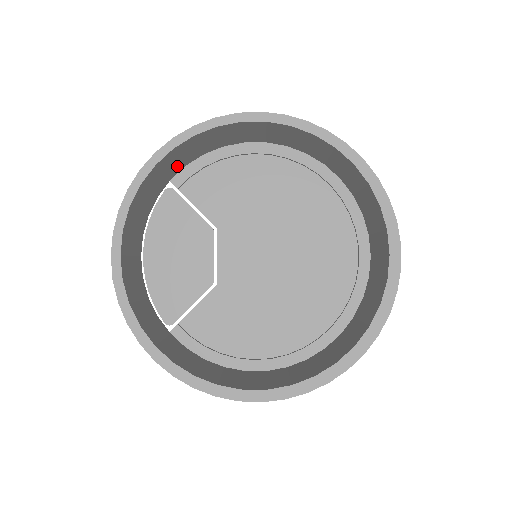
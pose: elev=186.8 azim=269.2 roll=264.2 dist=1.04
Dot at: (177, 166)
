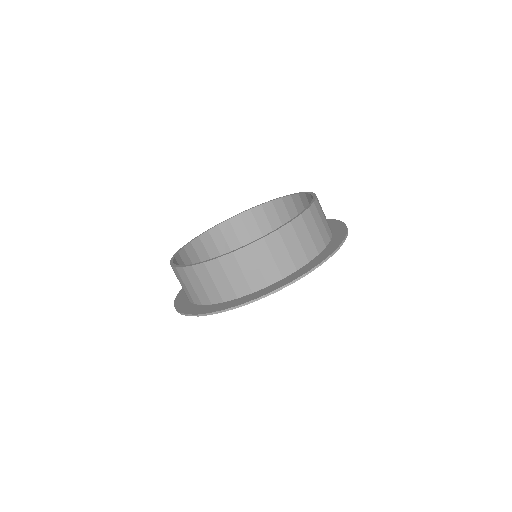
Dot at: (235, 243)
